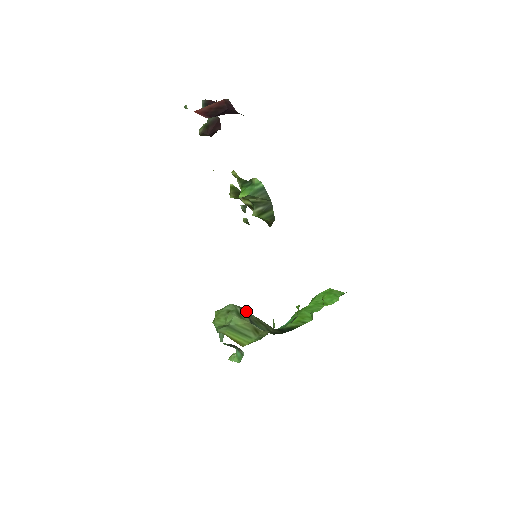
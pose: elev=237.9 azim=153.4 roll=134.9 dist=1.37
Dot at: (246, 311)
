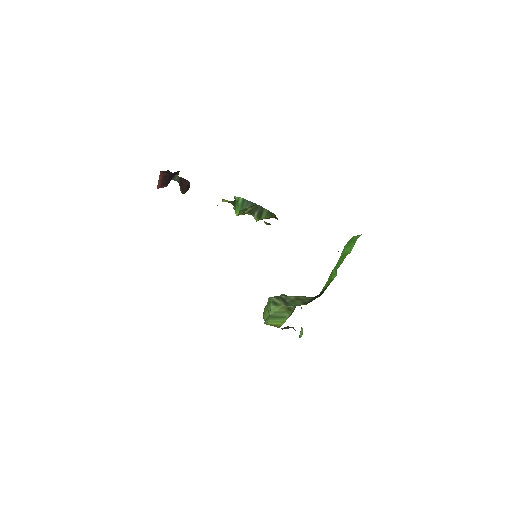
Dot at: (281, 297)
